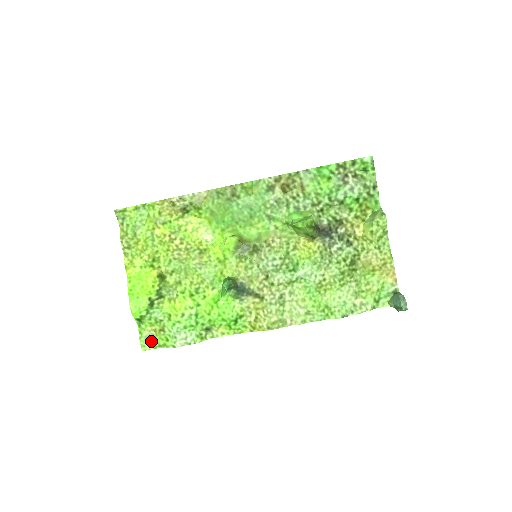
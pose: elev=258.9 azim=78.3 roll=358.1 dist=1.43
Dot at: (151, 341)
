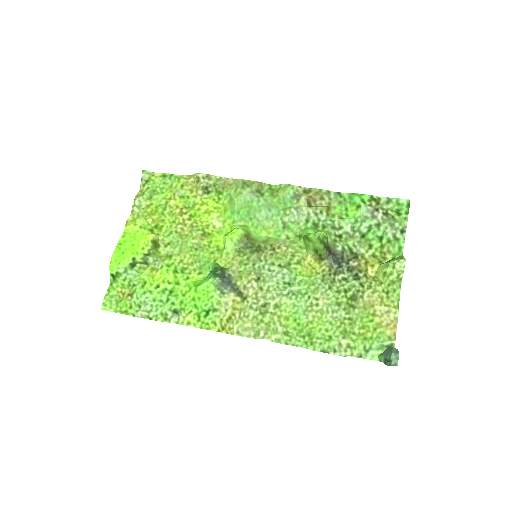
Dot at: (115, 303)
